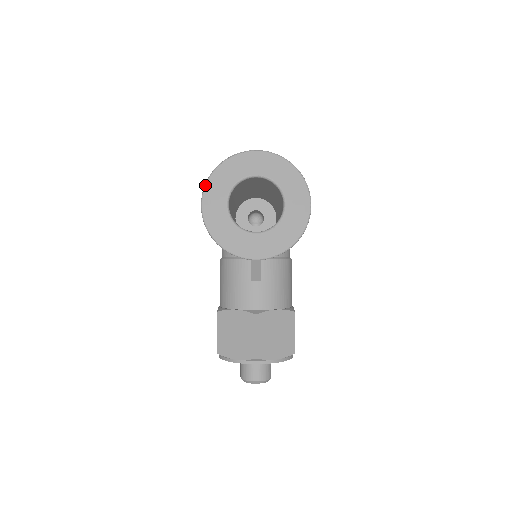
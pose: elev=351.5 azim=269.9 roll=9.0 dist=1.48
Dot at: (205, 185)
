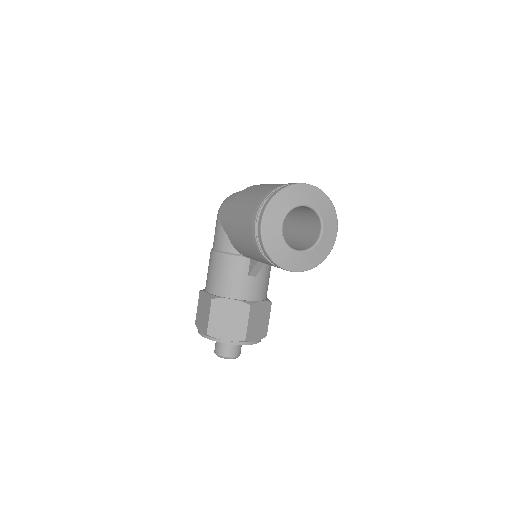
Dot at: (267, 206)
